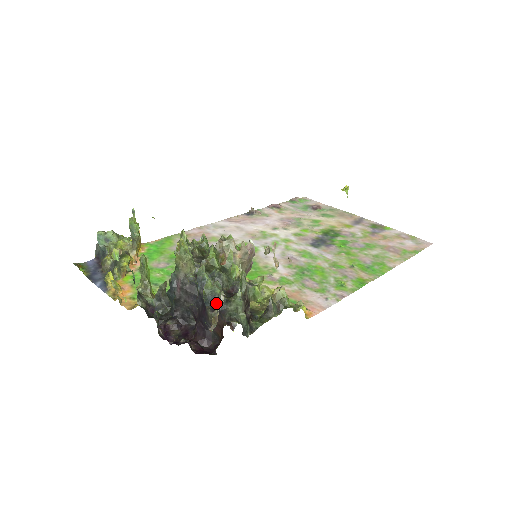
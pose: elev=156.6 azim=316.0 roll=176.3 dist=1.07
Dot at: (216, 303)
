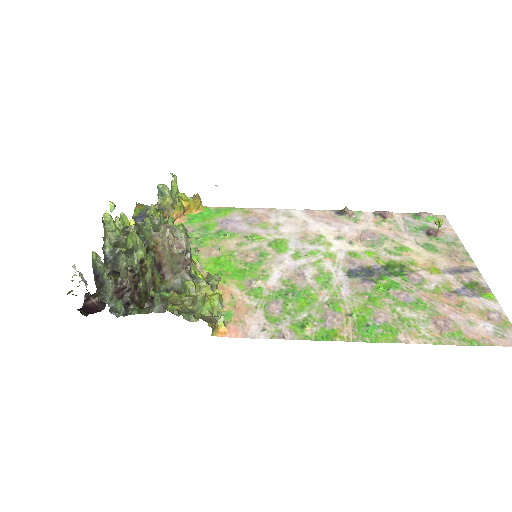
Dot at: (98, 275)
